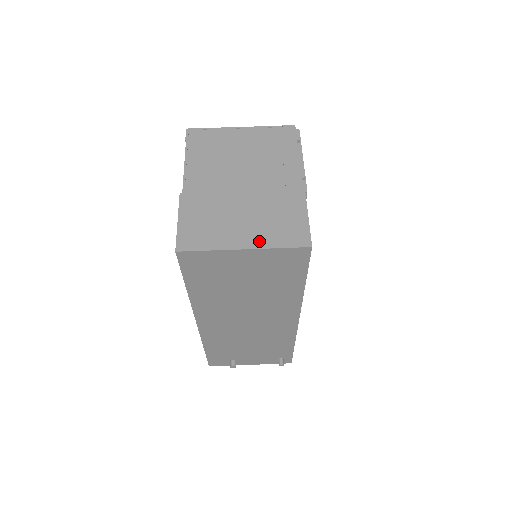
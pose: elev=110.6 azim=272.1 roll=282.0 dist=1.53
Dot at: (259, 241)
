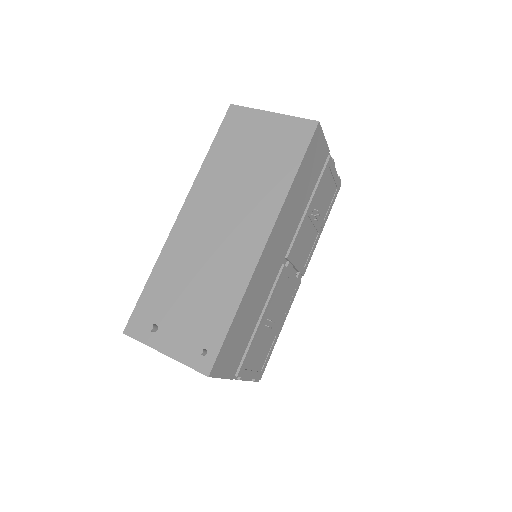
Dot at: occluded
